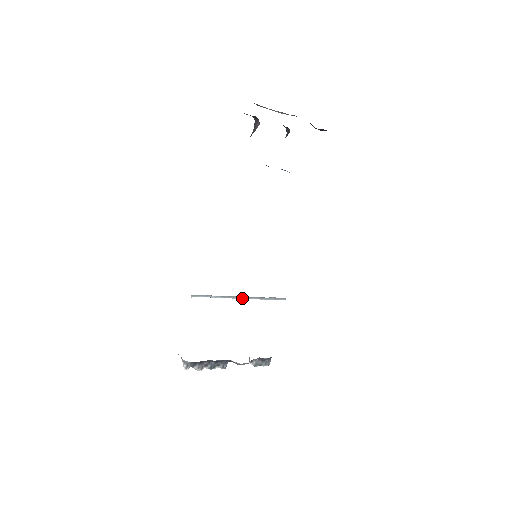
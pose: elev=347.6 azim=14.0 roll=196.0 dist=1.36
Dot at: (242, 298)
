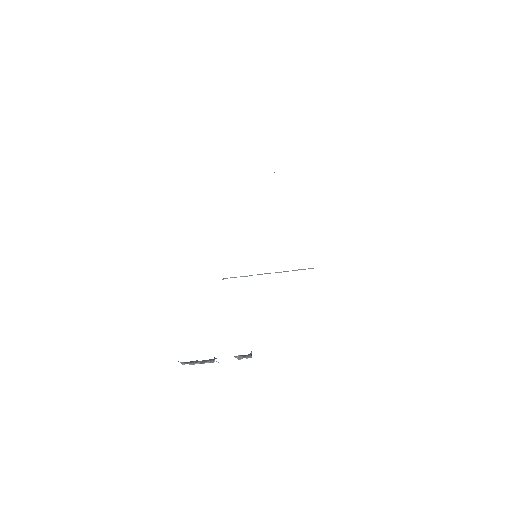
Dot at: (270, 273)
